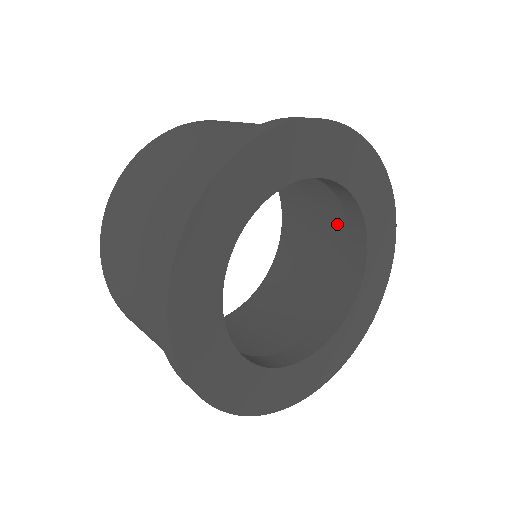
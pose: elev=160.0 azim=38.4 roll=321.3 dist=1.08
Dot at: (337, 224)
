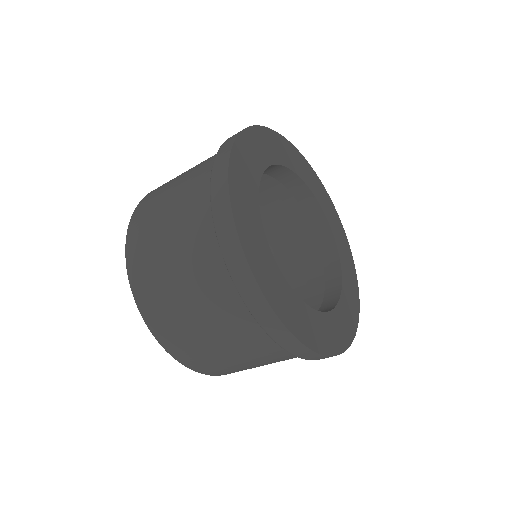
Dot at: (308, 278)
